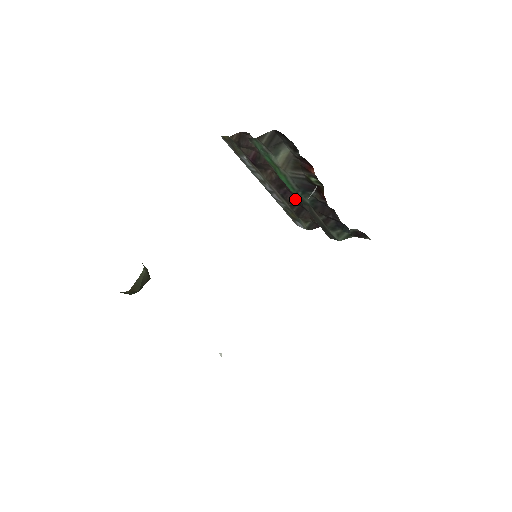
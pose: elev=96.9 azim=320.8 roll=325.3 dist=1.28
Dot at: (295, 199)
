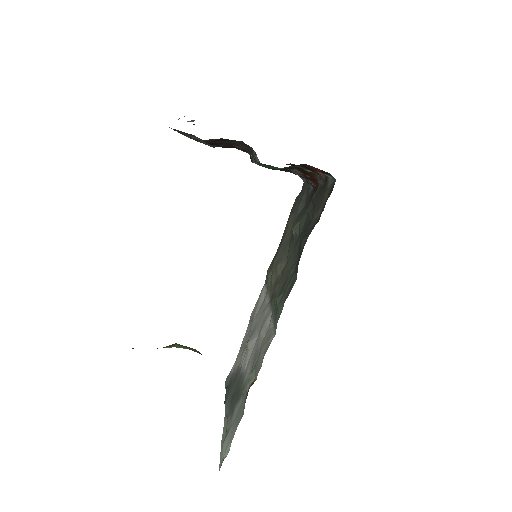
Dot at: (231, 147)
